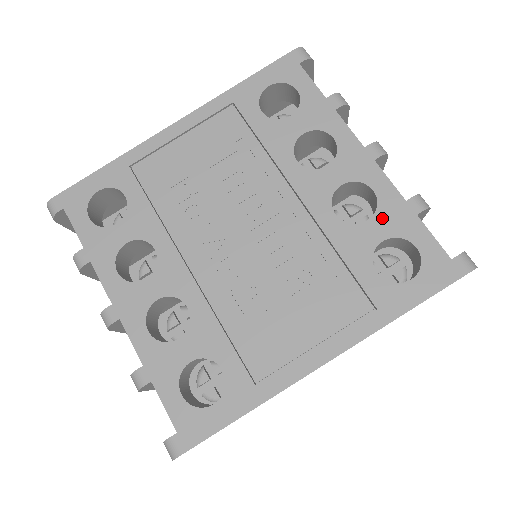
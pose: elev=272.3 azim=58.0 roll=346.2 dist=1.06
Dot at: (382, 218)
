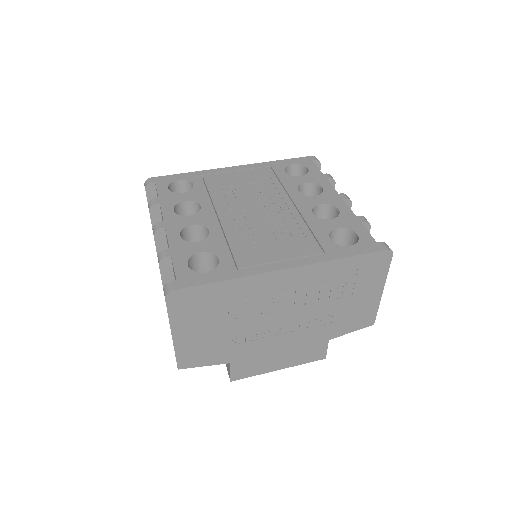
Dot at: (340, 220)
